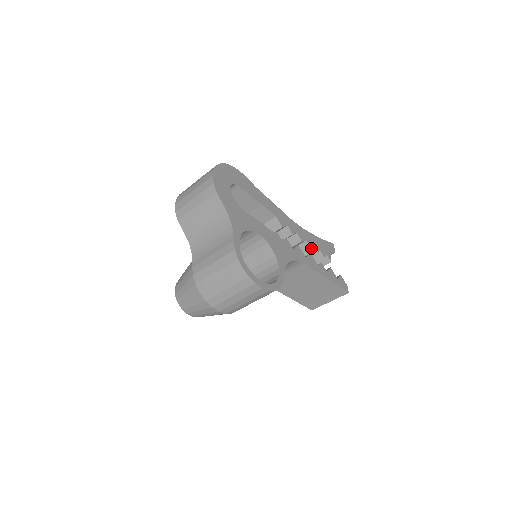
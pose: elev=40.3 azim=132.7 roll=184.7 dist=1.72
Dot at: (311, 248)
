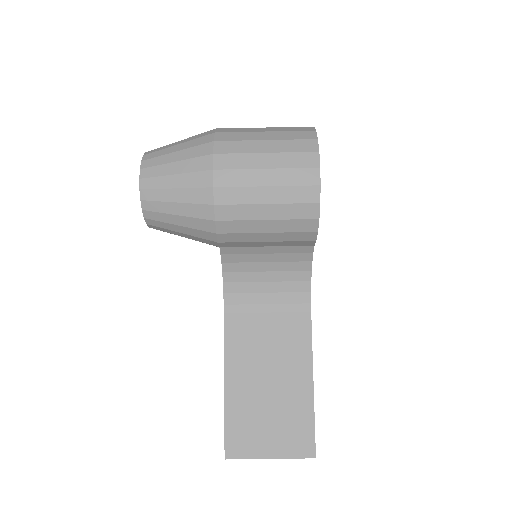
Dot at: occluded
